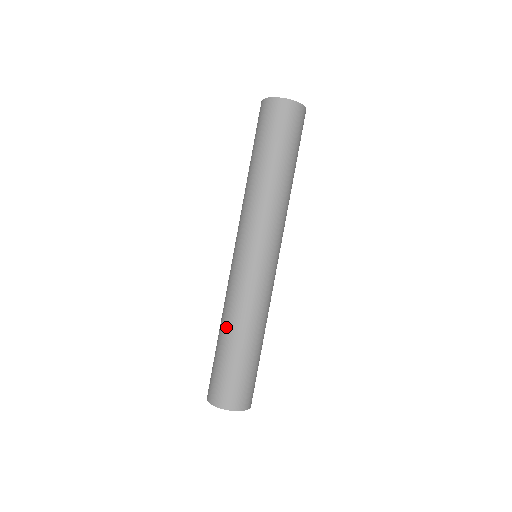
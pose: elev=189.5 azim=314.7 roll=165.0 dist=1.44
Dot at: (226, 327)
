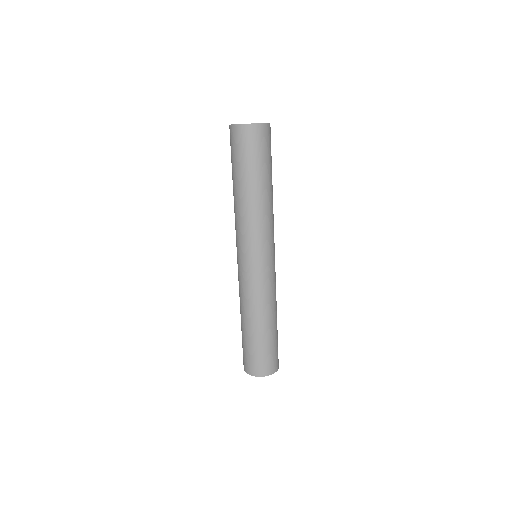
Dot at: (240, 312)
